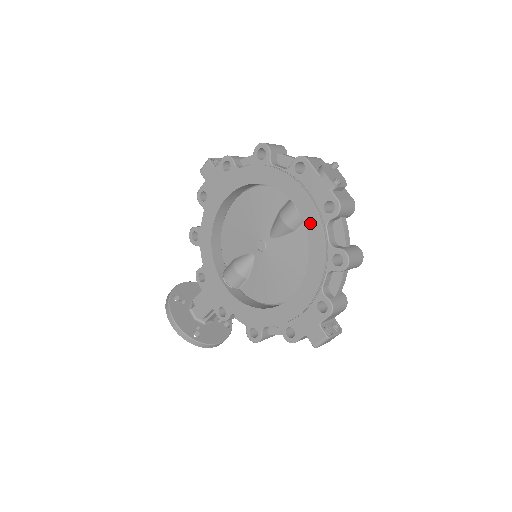
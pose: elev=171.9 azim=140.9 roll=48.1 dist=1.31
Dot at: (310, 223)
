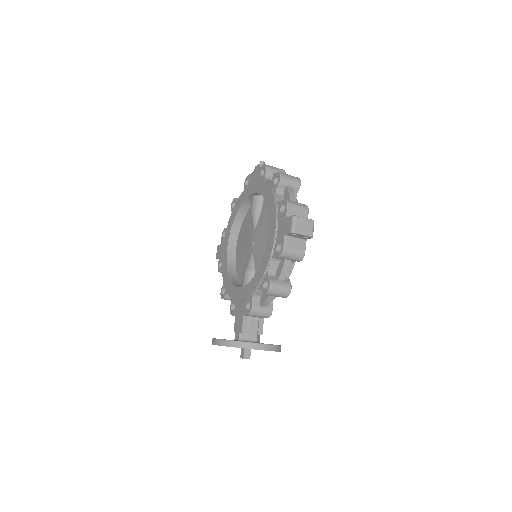
Dot at: (258, 189)
